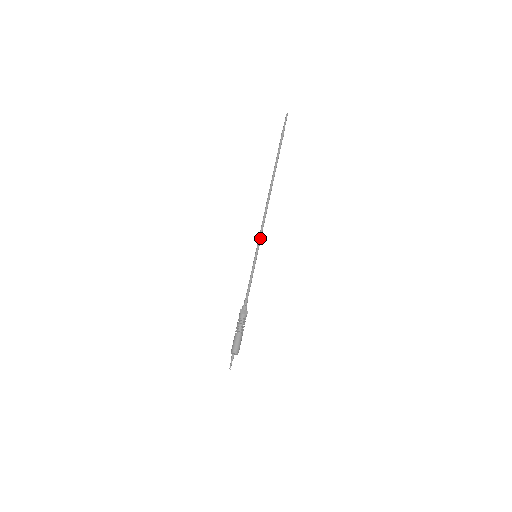
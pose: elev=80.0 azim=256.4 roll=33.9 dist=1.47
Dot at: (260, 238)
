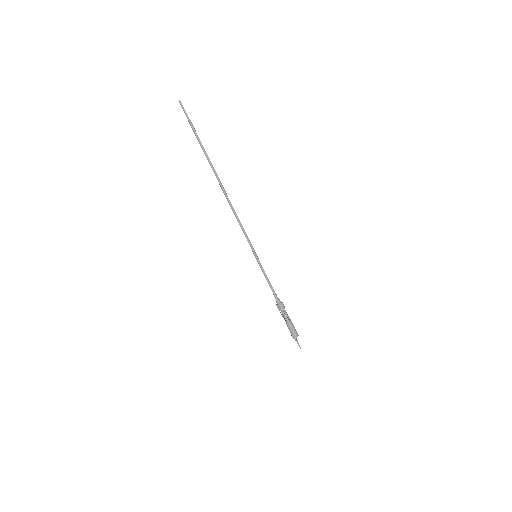
Dot at: (248, 240)
